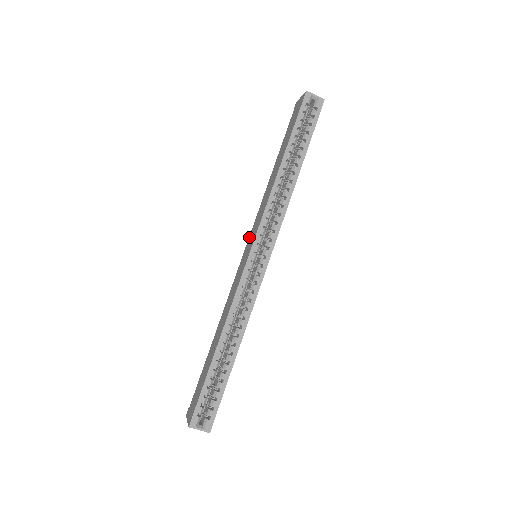
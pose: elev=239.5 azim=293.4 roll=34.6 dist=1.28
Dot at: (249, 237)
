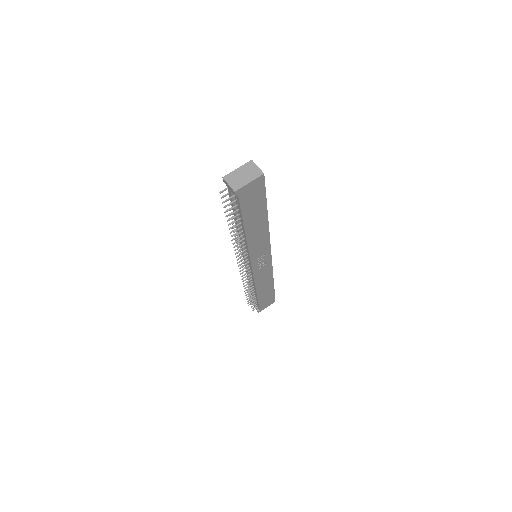
Dot at: occluded
